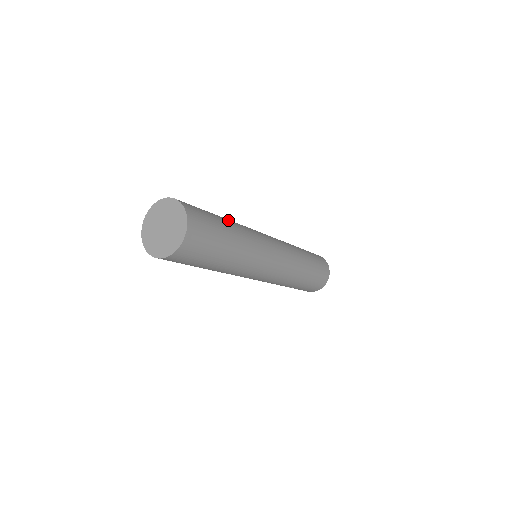
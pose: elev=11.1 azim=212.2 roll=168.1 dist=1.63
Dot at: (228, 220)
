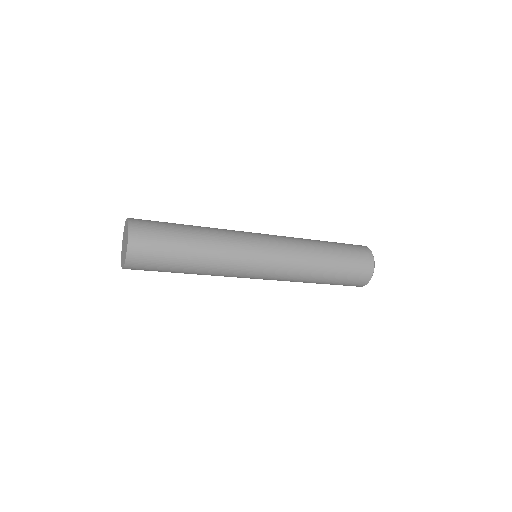
Dot at: (198, 246)
